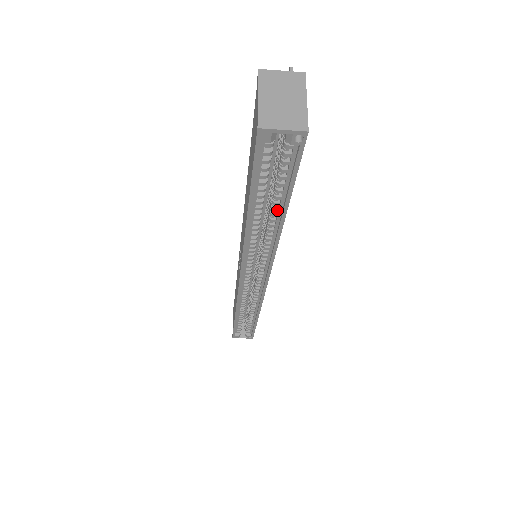
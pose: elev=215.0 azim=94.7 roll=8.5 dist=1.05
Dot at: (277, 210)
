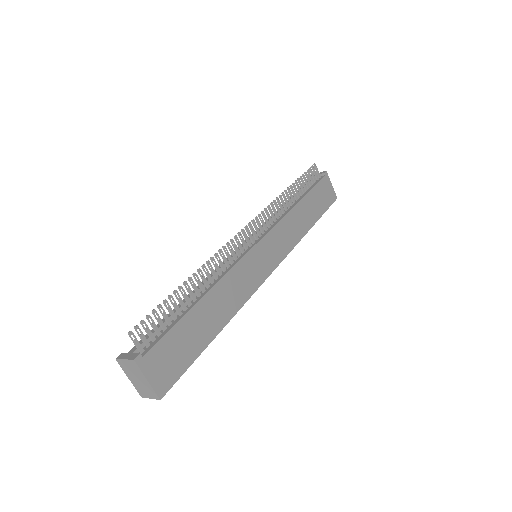
Dot at: occluded
